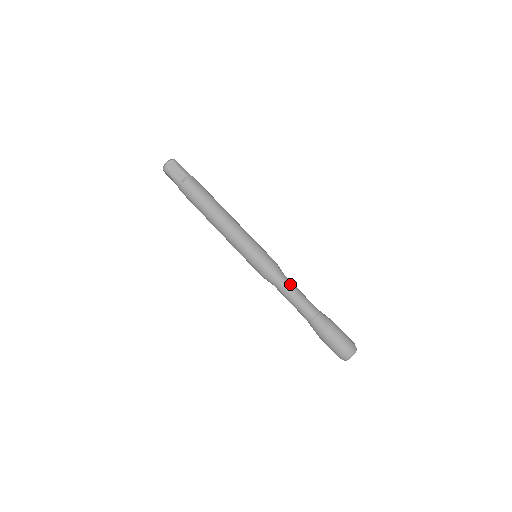
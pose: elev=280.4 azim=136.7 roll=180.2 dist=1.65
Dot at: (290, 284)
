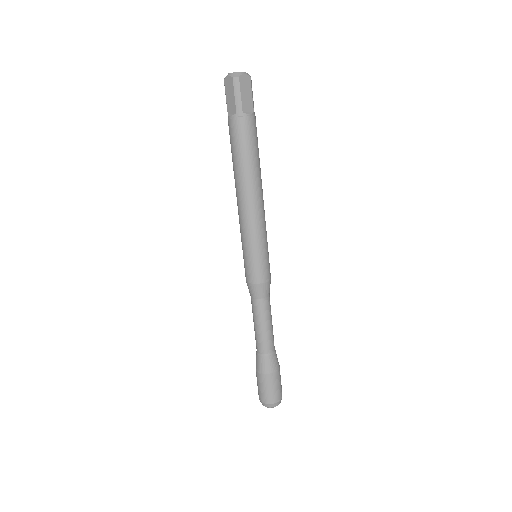
Dot at: (259, 311)
